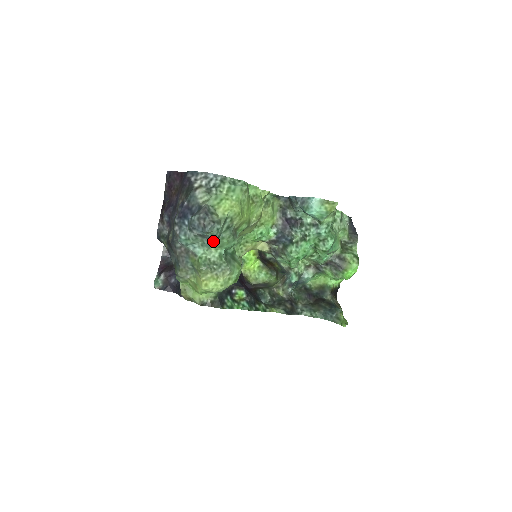
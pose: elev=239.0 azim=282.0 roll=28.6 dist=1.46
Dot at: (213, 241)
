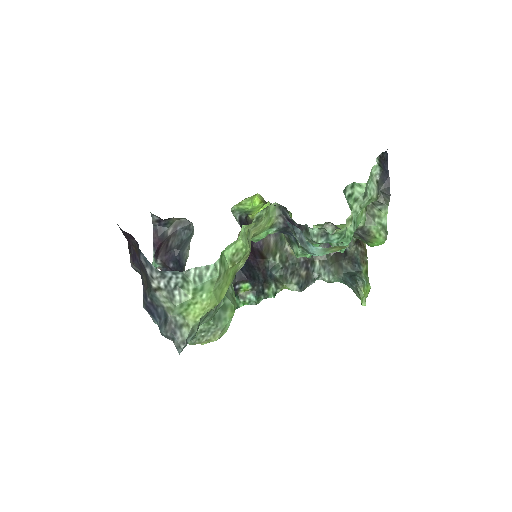
Dot at: occluded
